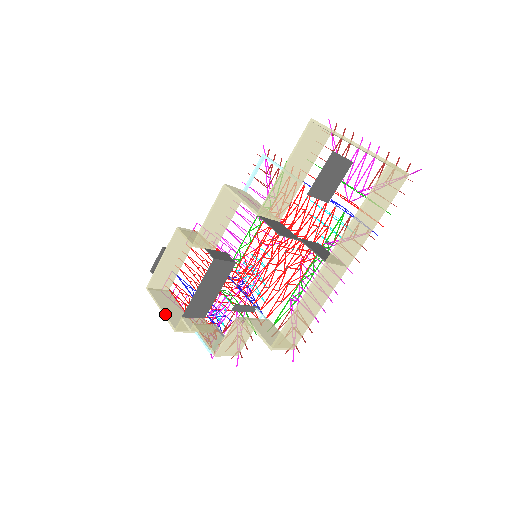
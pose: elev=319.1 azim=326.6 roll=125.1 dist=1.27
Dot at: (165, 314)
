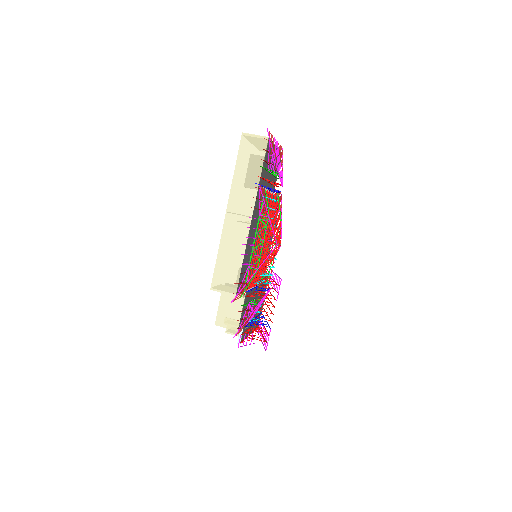
Dot at: occluded
